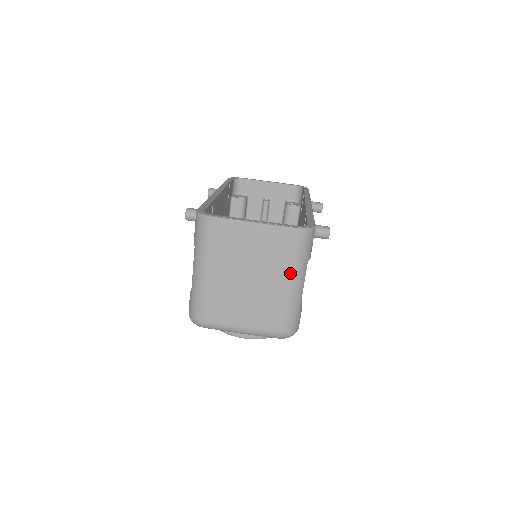
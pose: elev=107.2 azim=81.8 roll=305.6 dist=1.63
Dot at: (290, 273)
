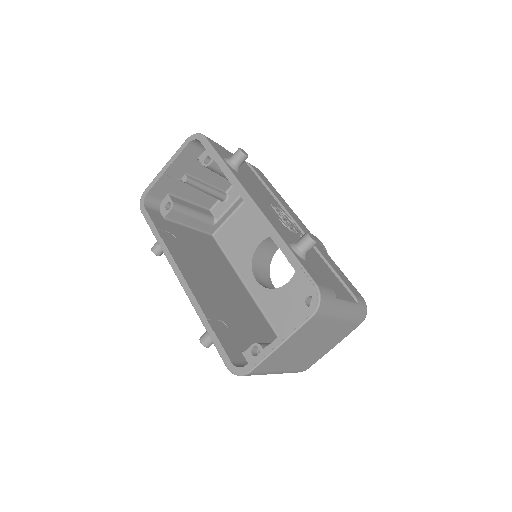
Dot at: (335, 319)
